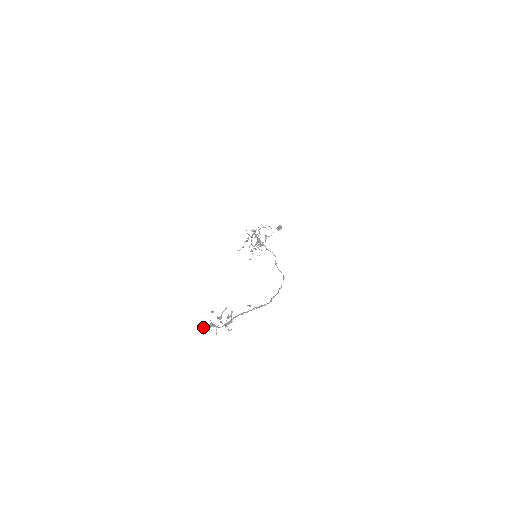
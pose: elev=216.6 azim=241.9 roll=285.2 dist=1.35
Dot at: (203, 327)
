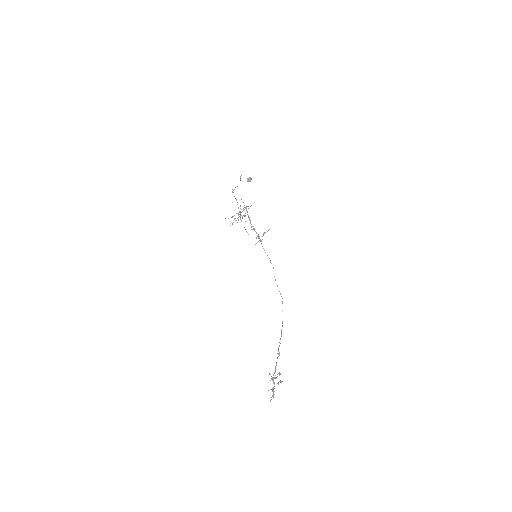
Dot at: occluded
